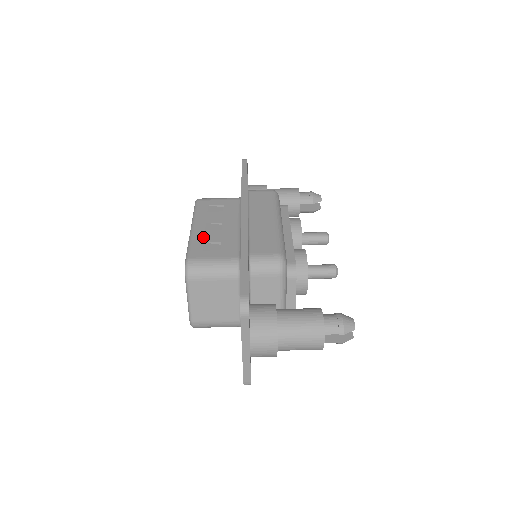
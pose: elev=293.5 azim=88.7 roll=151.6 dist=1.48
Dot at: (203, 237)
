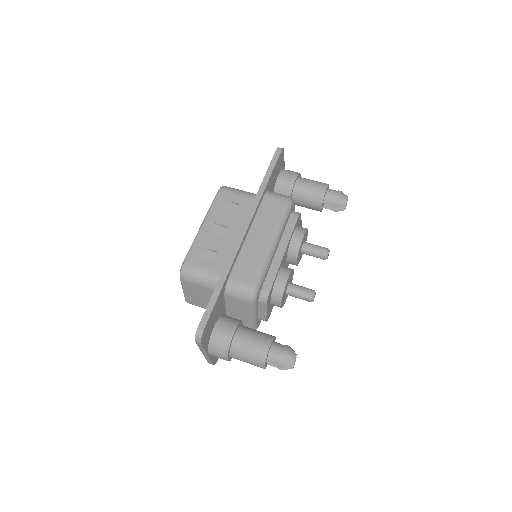
Dot at: (205, 241)
